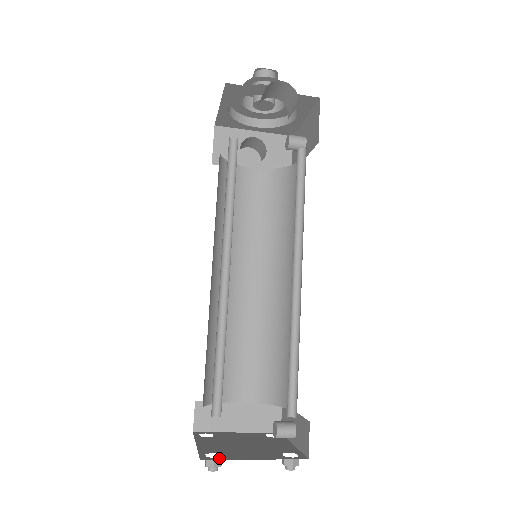
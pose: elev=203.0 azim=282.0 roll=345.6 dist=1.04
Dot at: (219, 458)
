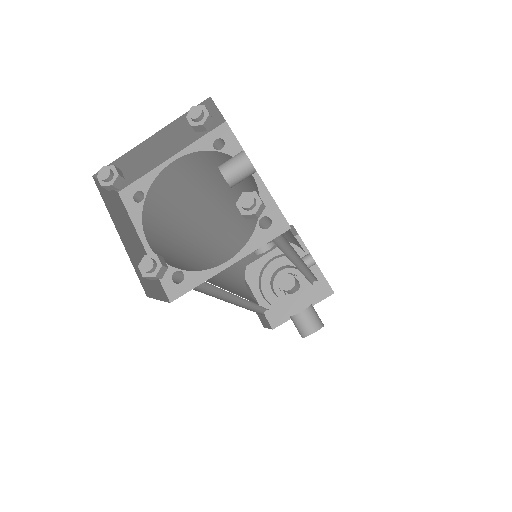
Dot at: occluded
